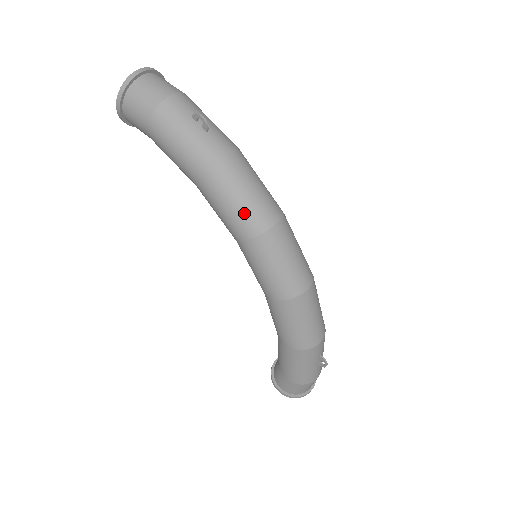
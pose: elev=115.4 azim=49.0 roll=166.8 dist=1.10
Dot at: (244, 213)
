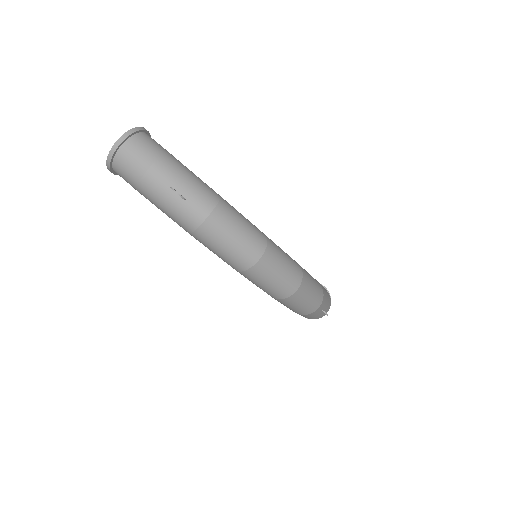
Dot at: (229, 258)
